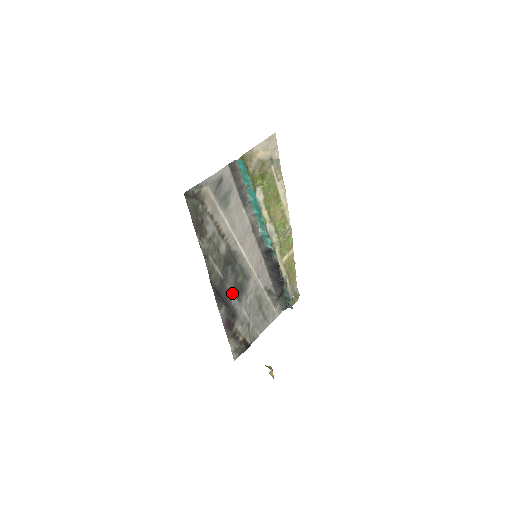
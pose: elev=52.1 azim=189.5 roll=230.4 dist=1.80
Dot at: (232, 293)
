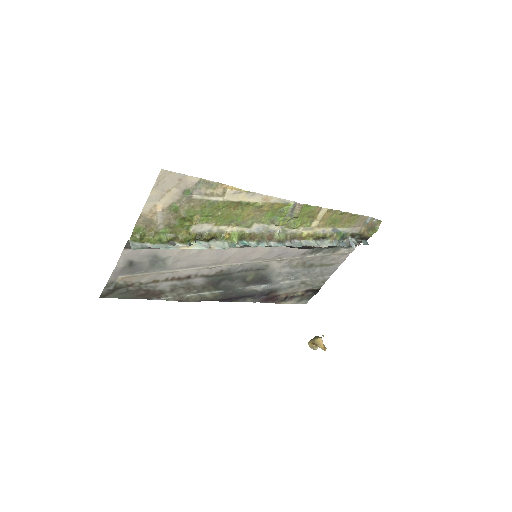
Dot at: (251, 286)
